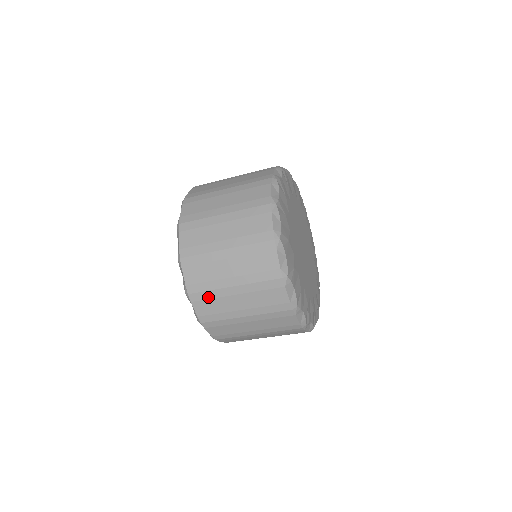
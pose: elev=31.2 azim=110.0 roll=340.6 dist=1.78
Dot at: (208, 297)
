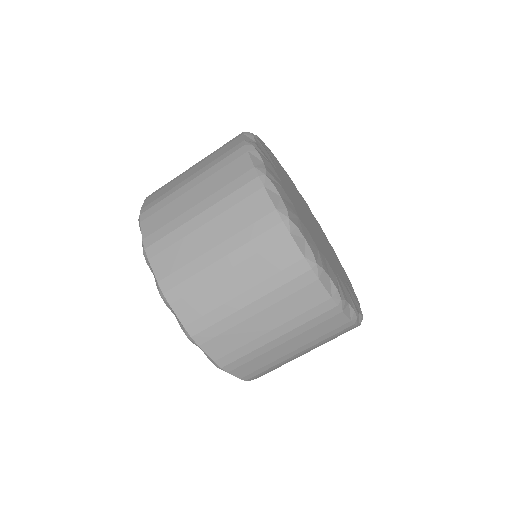
Dot at: (219, 331)
